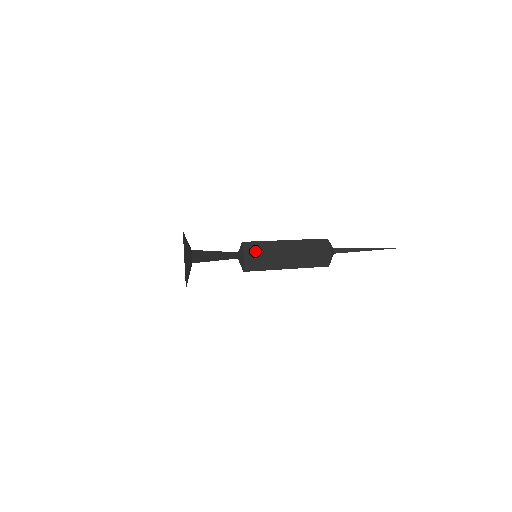
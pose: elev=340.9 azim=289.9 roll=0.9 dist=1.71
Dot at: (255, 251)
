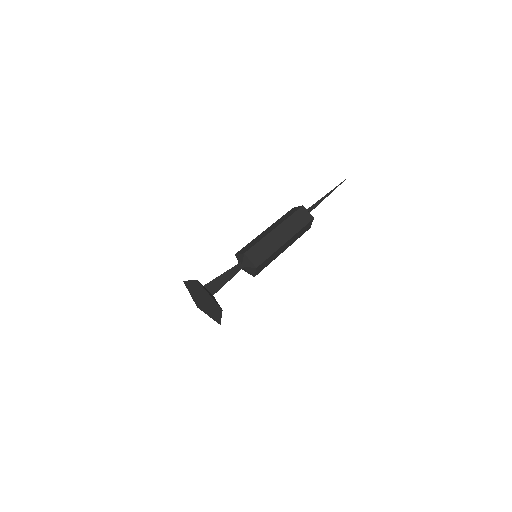
Dot at: (260, 256)
